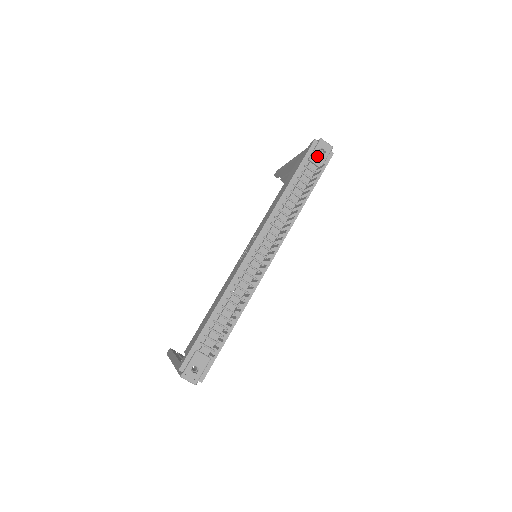
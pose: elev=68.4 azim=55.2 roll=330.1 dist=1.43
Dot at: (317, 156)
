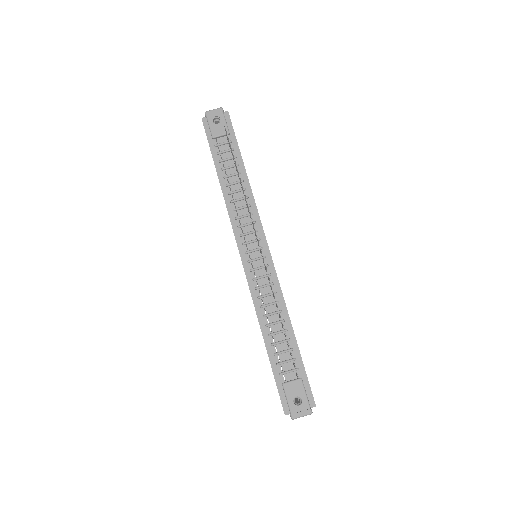
Dot at: (216, 128)
